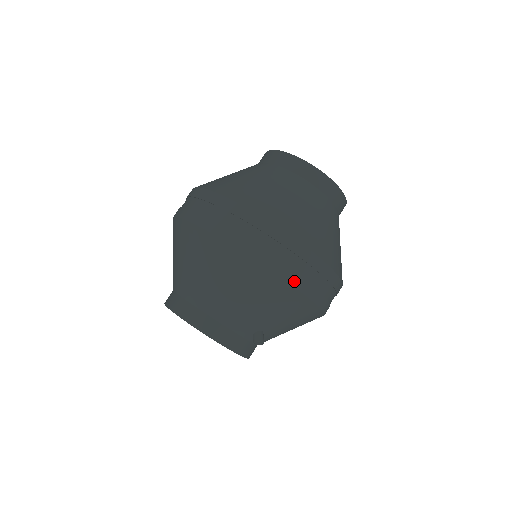
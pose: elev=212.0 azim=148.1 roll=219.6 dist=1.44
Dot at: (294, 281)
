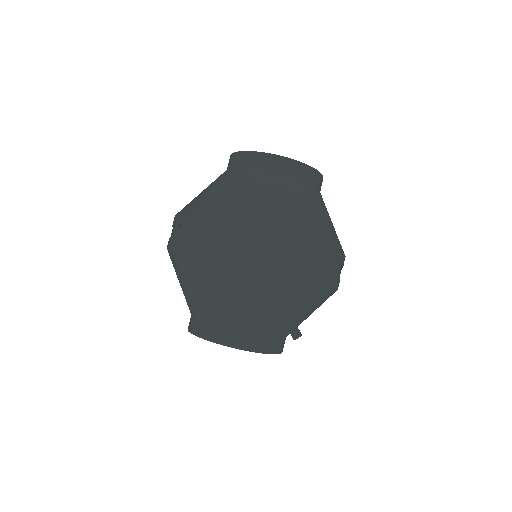
Dot at: (330, 282)
